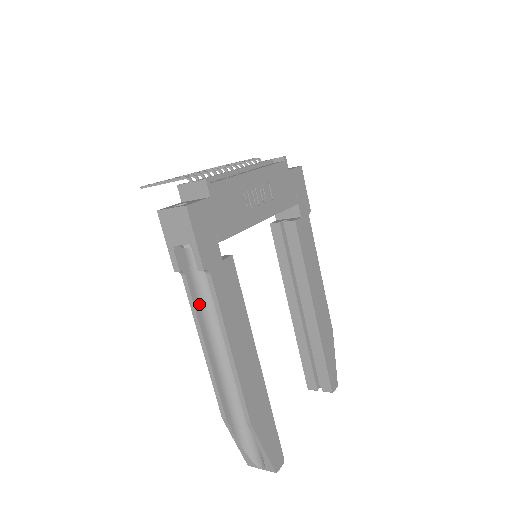
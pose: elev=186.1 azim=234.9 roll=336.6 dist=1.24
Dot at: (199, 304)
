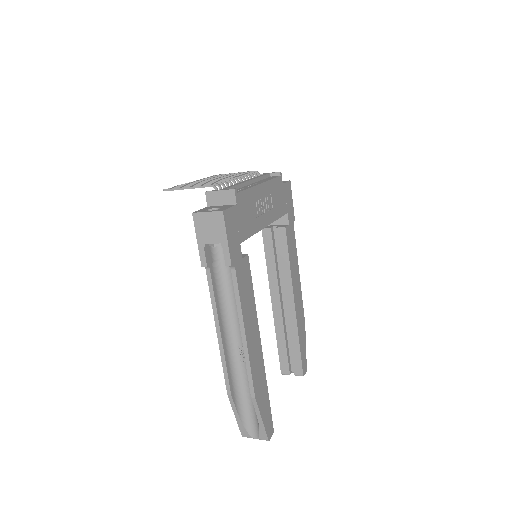
Dot at: (217, 295)
